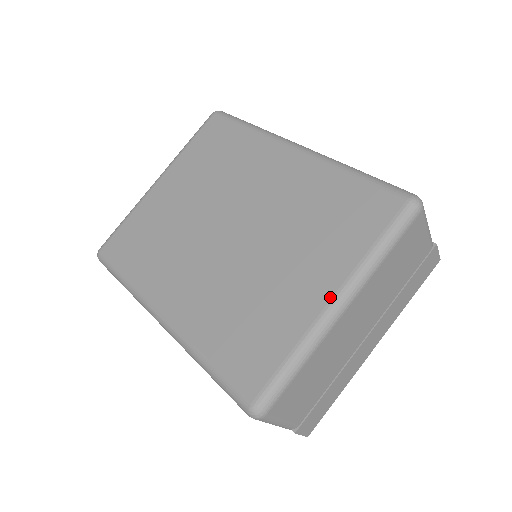
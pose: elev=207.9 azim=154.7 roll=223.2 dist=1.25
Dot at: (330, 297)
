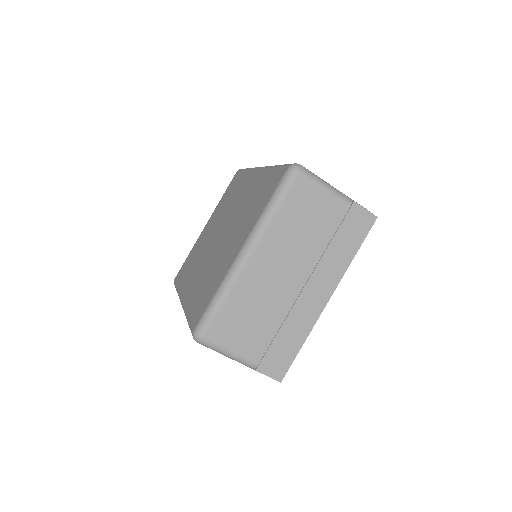
Dot at: (240, 248)
